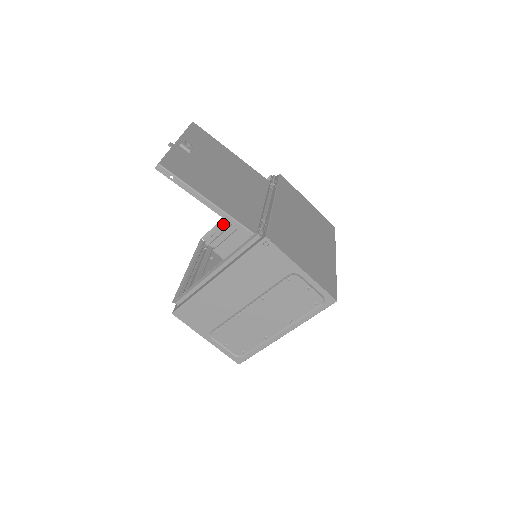
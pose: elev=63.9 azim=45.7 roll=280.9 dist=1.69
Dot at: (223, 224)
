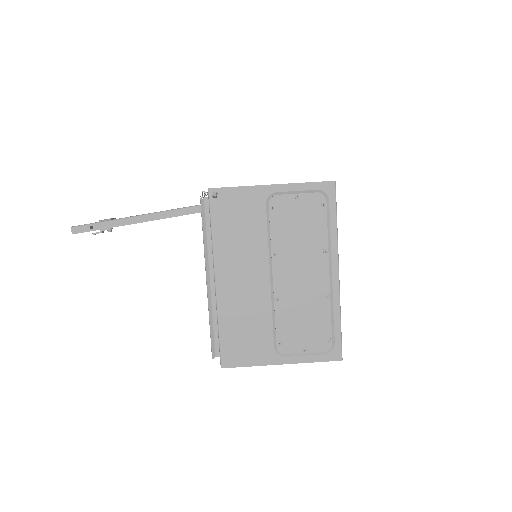
Dot at: occluded
